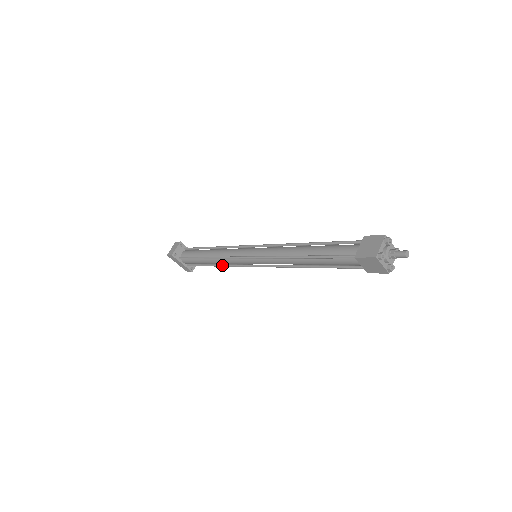
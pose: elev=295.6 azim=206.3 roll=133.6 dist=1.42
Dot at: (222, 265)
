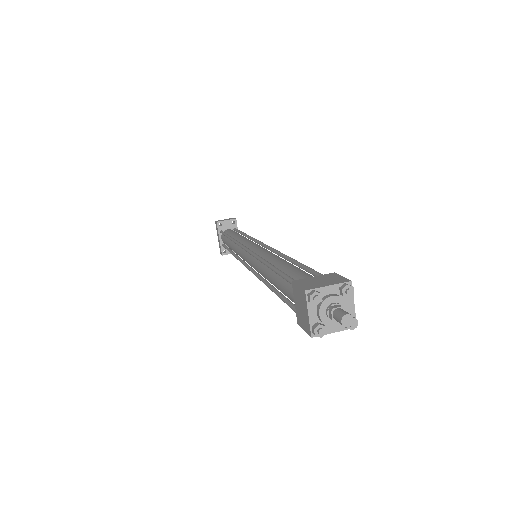
Dot at: (234, 254)
